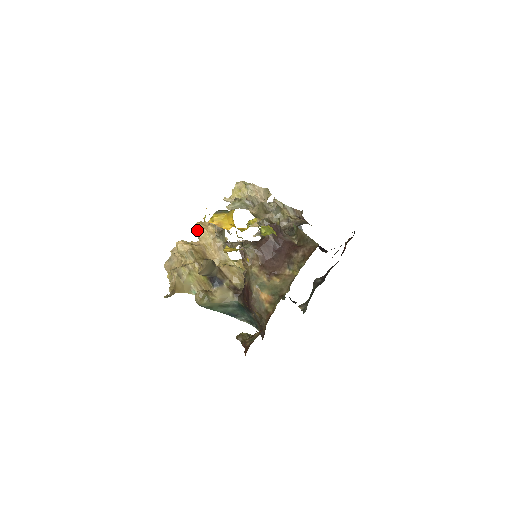
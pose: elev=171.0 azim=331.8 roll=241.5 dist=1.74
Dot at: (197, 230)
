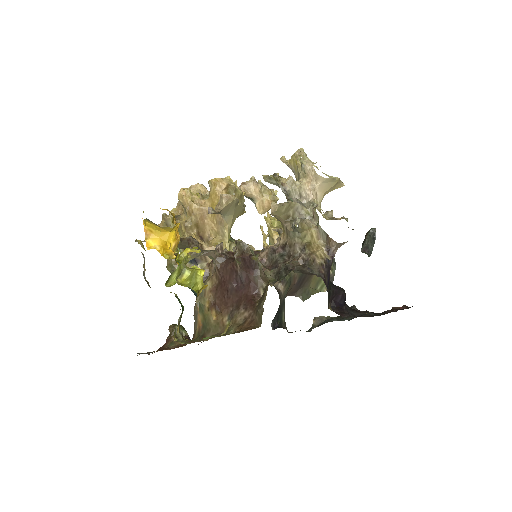
Dot at: (210, 187)
